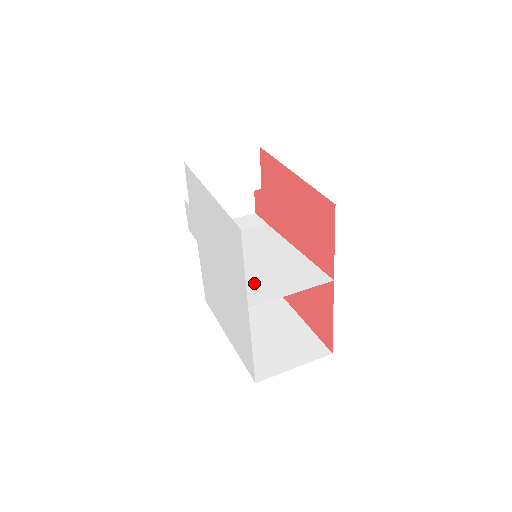
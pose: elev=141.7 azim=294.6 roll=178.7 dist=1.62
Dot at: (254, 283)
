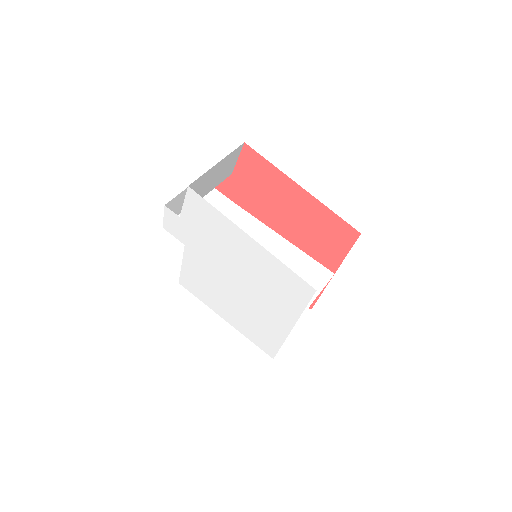
Dot at: occluded
